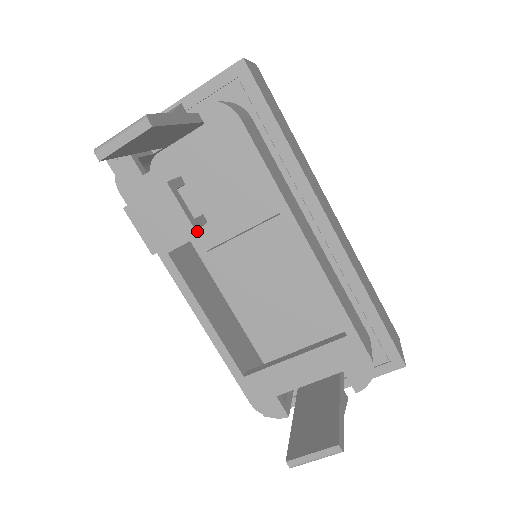
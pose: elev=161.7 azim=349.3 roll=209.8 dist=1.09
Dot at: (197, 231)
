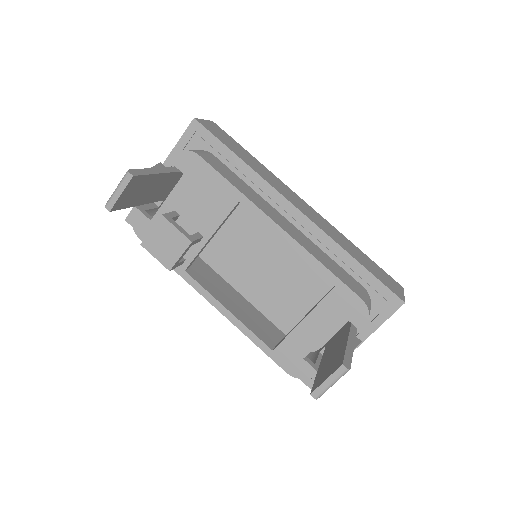
Dot at: (199, 246)
